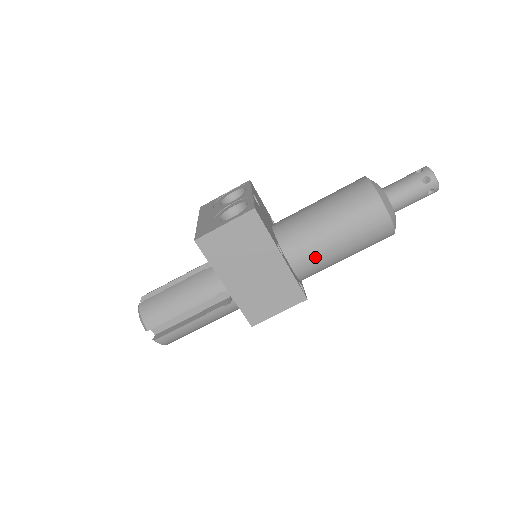
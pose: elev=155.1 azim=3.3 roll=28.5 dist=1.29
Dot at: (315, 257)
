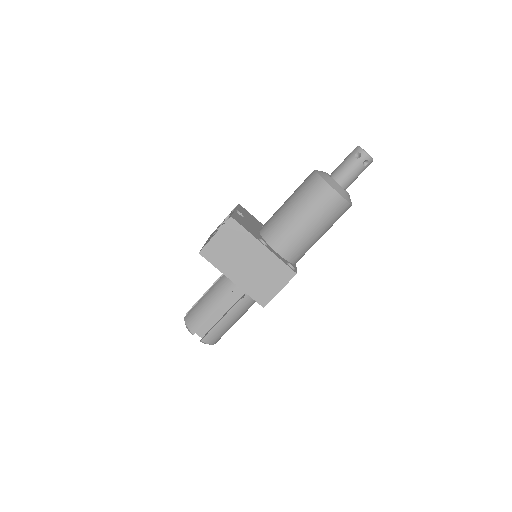
Dot at: (293, 240)
